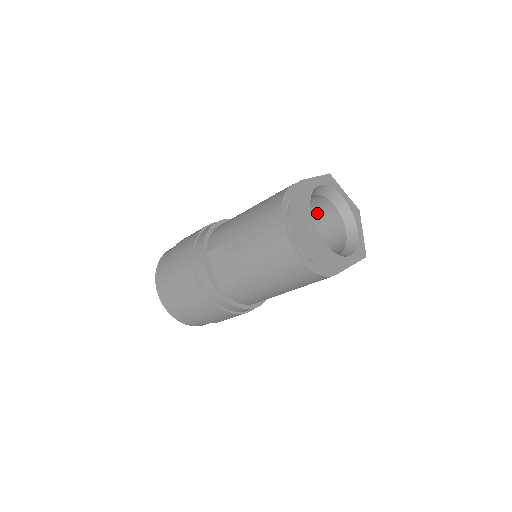
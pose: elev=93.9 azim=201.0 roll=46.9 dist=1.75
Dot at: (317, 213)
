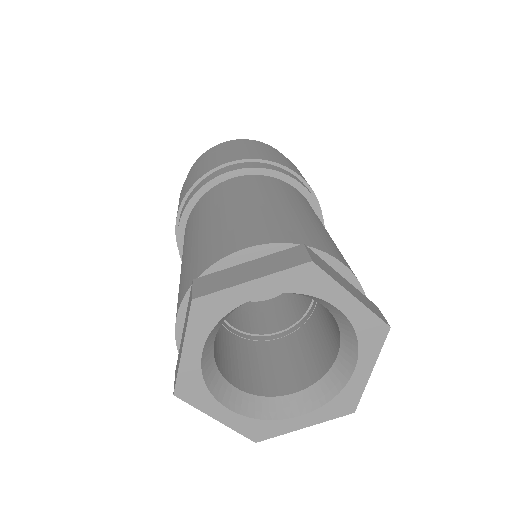
Dot at: occluded
